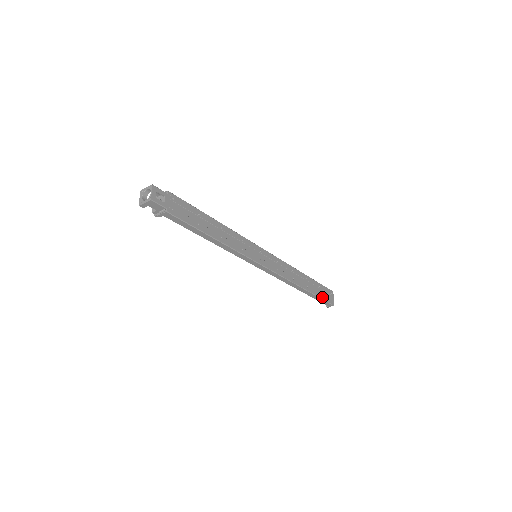
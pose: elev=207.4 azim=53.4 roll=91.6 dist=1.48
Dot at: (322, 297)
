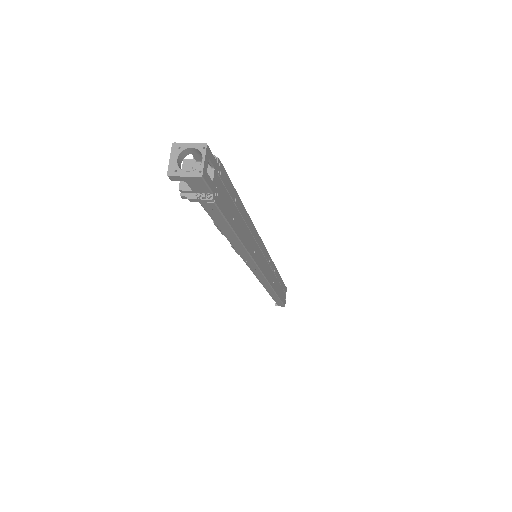
Dot at: (282, 299)
